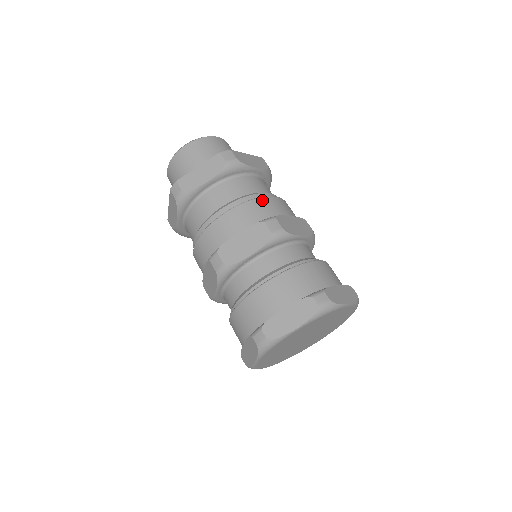
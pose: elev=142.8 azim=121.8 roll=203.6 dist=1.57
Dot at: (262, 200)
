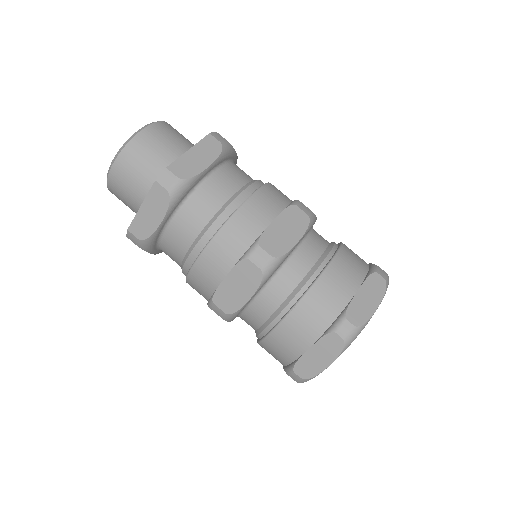
Dot at: (271, 185)
